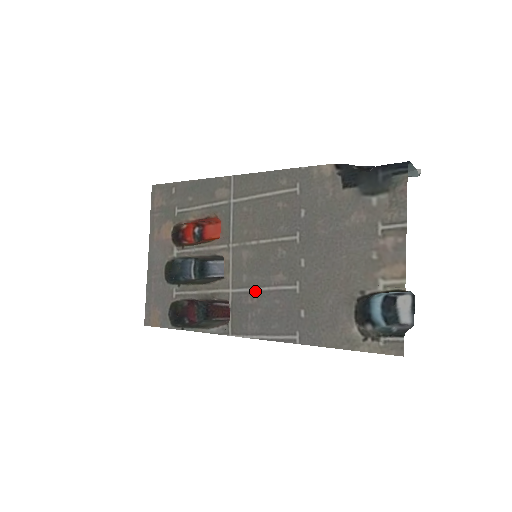
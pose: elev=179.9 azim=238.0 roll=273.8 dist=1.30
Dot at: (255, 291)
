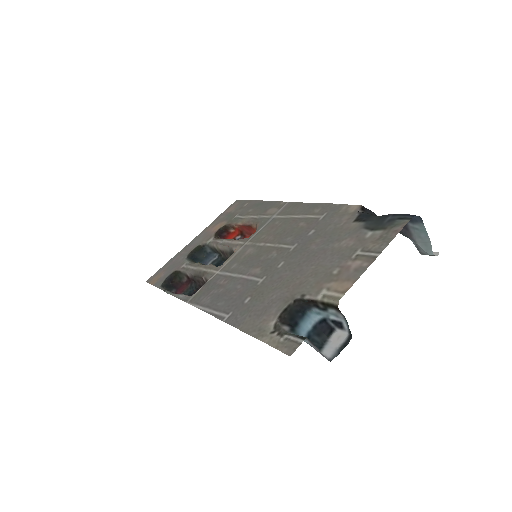
Dot at: (232, 276)
